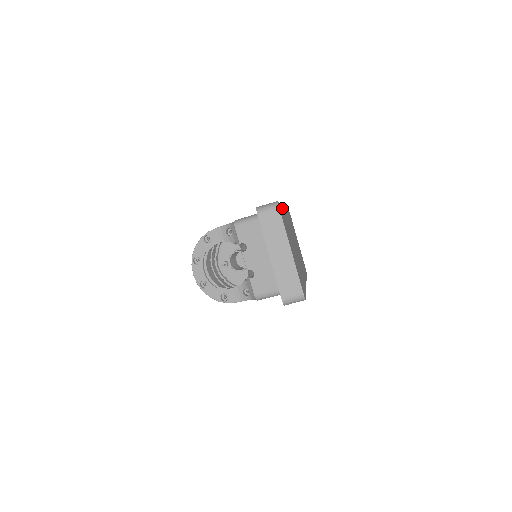
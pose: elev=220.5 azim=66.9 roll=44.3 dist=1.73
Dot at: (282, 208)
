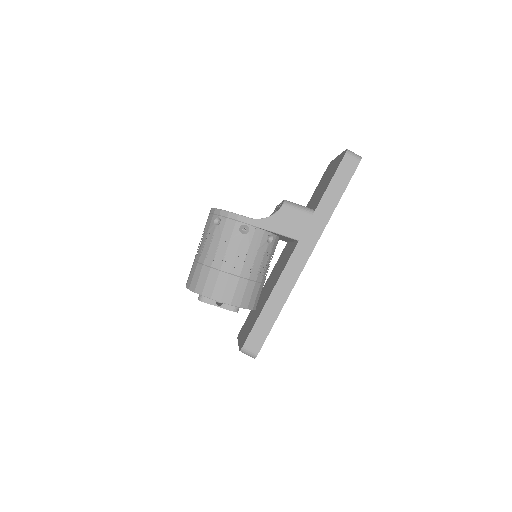
Dot at: occluded
